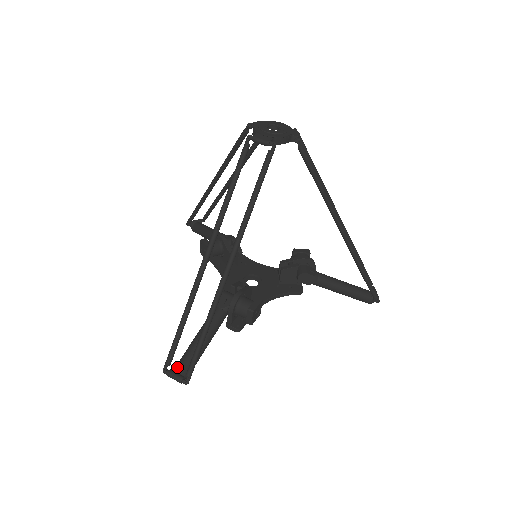
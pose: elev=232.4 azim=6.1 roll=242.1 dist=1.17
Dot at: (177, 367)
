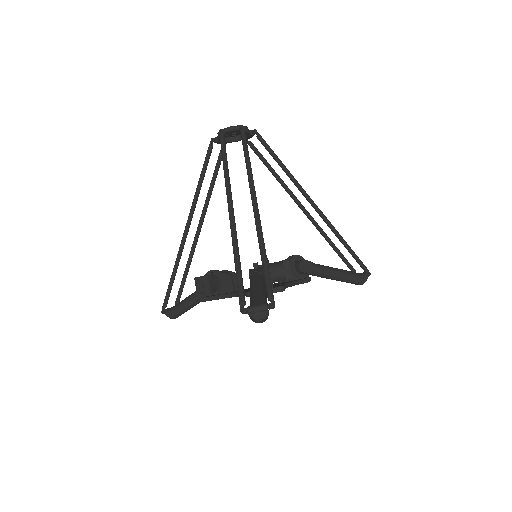
Dot at: (253, 305)
